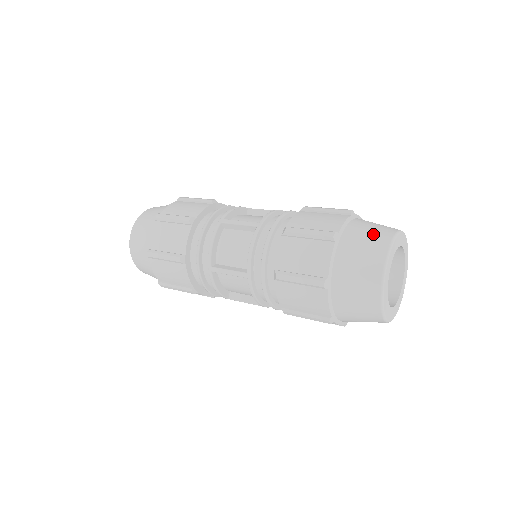
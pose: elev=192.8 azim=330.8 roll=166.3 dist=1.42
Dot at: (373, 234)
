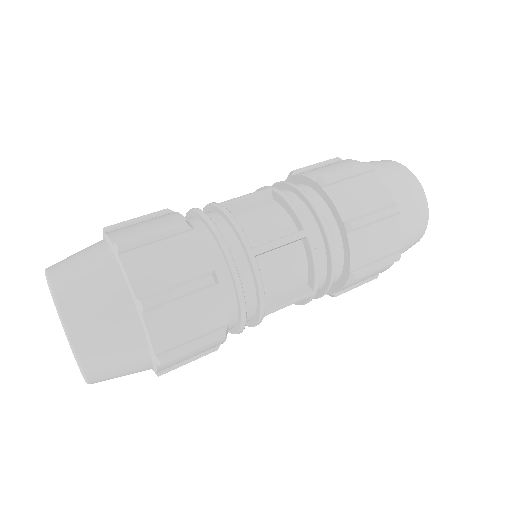
Dot at: (407, 185)
